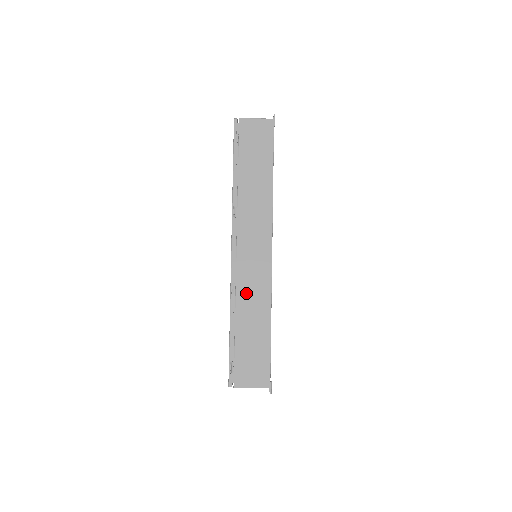
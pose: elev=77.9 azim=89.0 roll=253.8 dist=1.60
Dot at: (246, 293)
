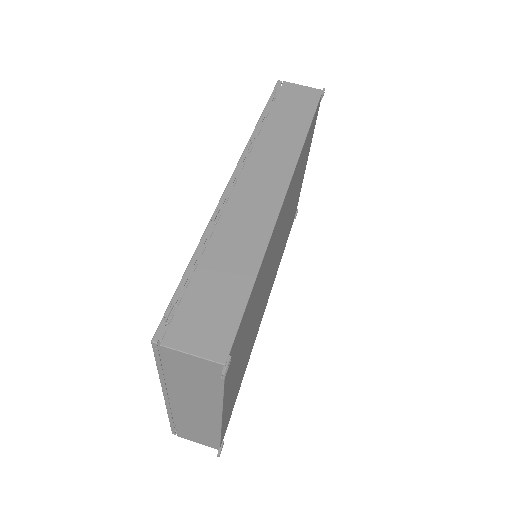
Dot at: (234, 224)
